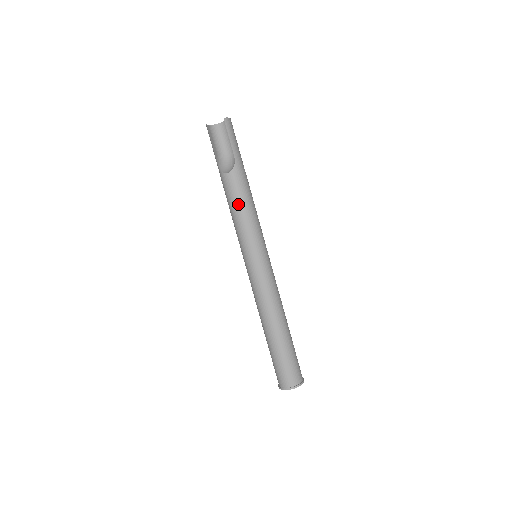
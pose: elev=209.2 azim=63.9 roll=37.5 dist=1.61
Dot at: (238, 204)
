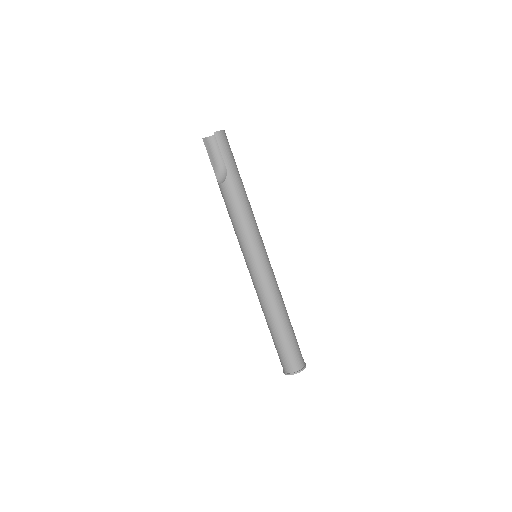
Dot at: (233, 212)
